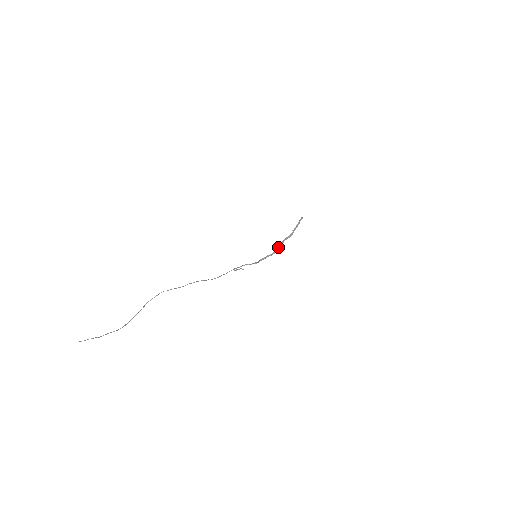
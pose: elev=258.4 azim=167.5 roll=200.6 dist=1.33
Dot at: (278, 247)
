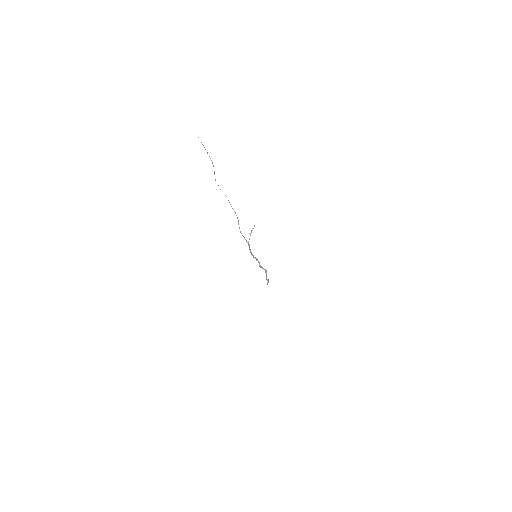
Dot at: occluded
